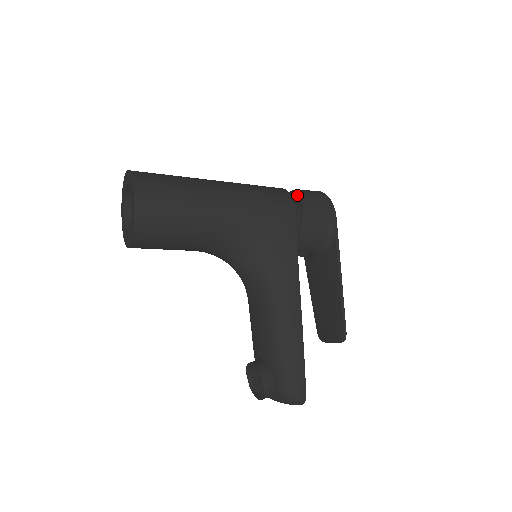
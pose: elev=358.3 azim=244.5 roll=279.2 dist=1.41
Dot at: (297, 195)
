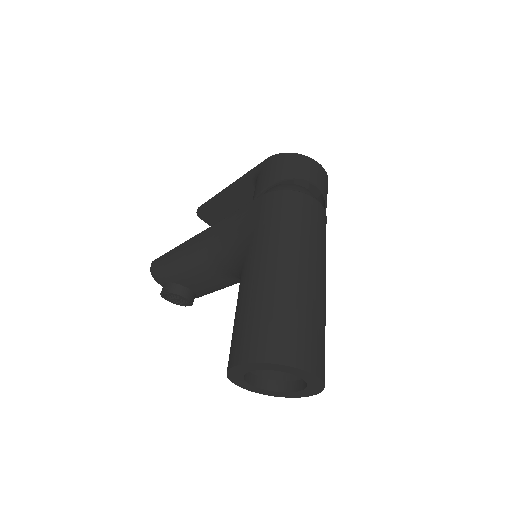
Dot at: (312, 173)
